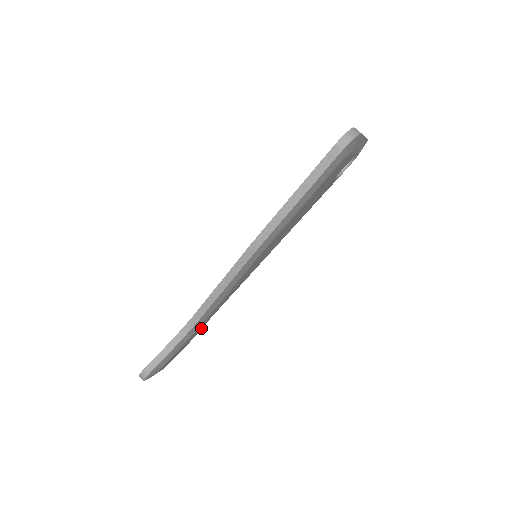
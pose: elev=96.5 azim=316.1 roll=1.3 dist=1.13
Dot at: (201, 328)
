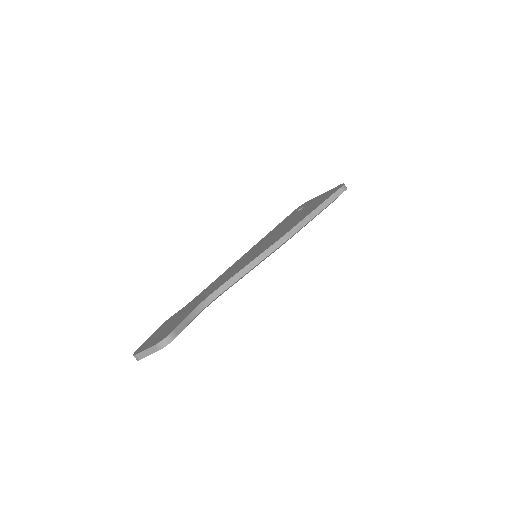
Dot at: occluded
